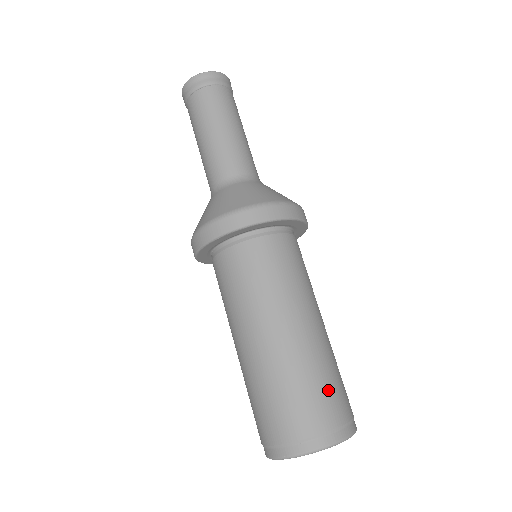
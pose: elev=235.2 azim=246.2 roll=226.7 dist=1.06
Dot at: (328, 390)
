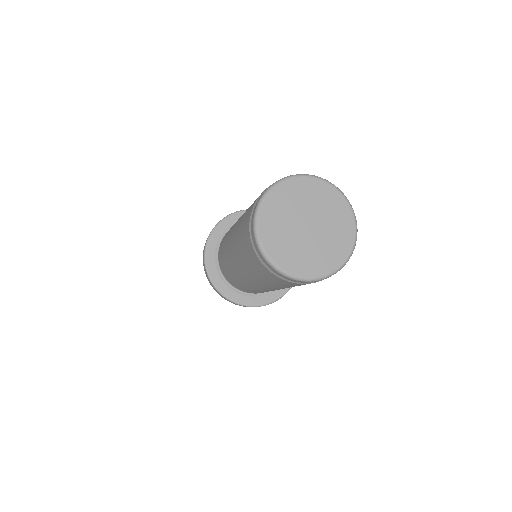
Dot at: occluded
